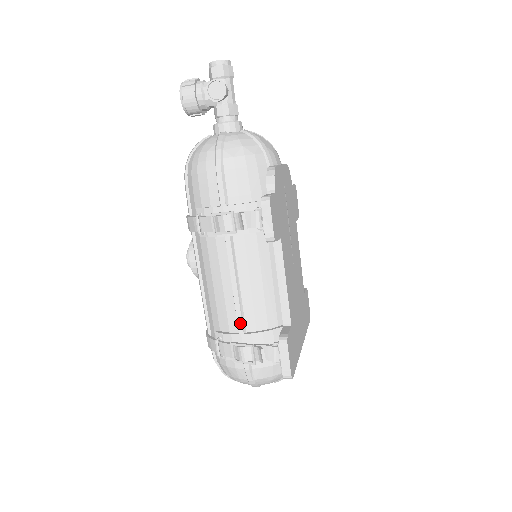
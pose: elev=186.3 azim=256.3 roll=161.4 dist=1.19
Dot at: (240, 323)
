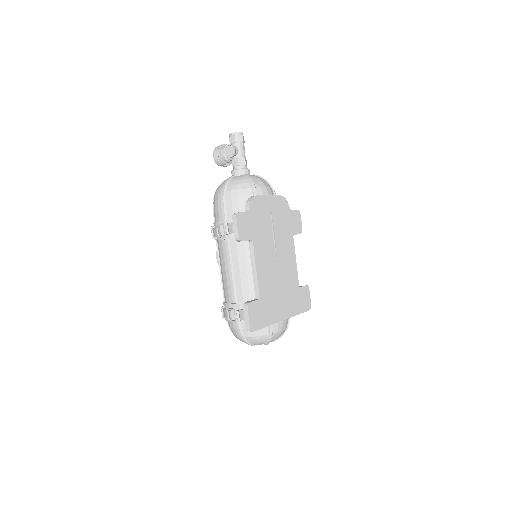
Dot at: (233, 296)
